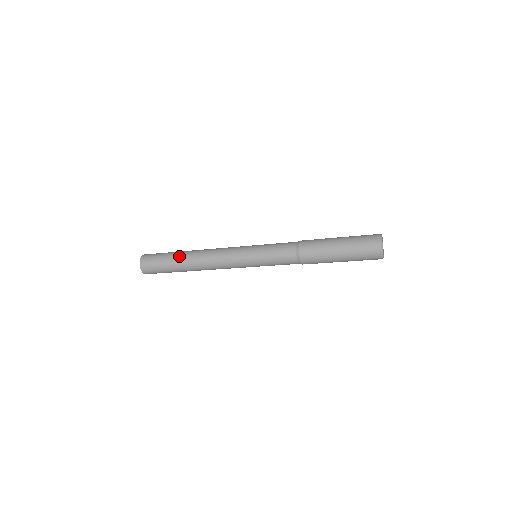
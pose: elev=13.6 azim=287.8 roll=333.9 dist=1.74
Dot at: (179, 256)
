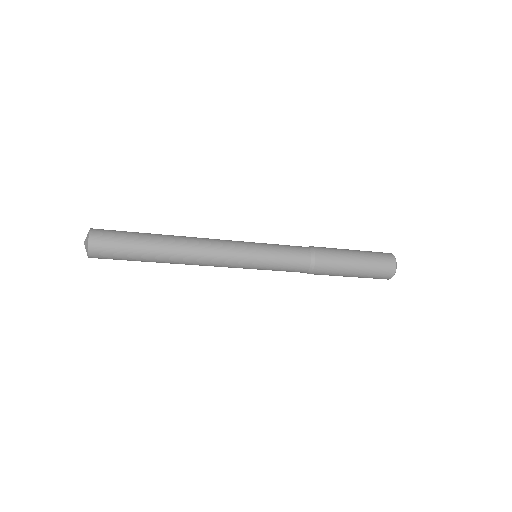
Dot at: (155, 234)
